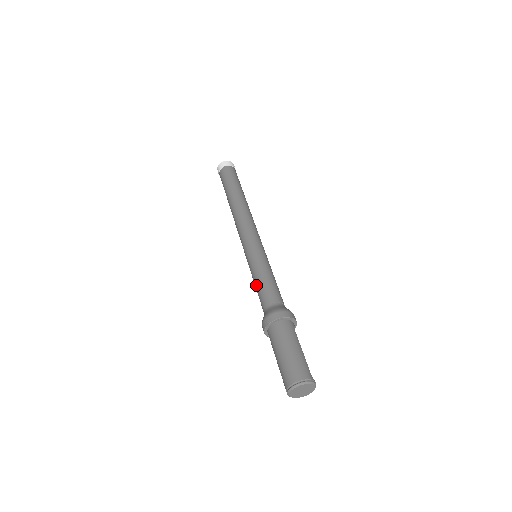
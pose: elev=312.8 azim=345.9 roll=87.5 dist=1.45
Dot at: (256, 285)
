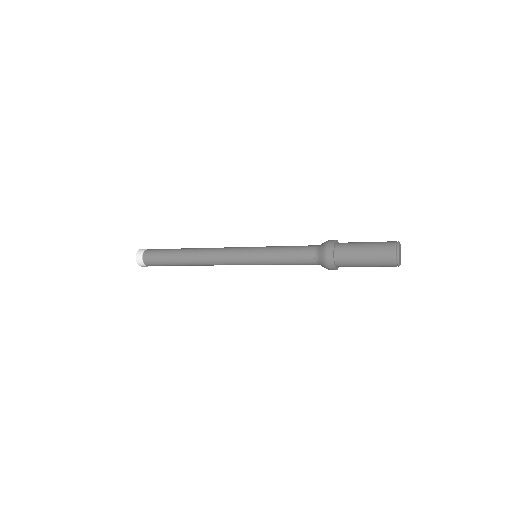
Dot at: (287, 251)
